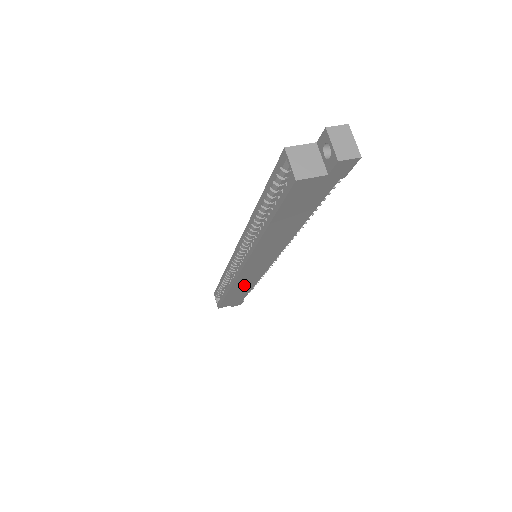
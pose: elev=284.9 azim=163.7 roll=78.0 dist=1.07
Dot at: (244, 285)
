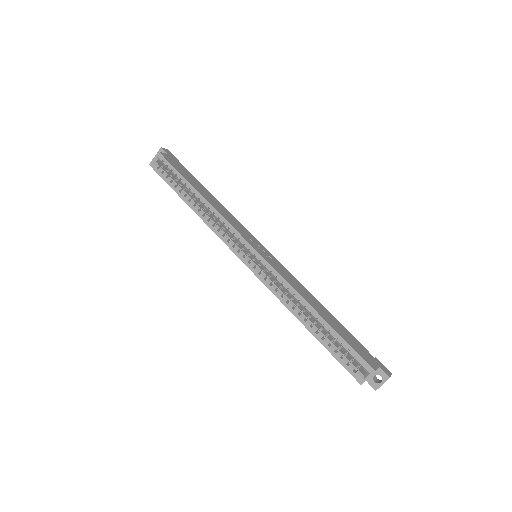
Dot at: occluded
